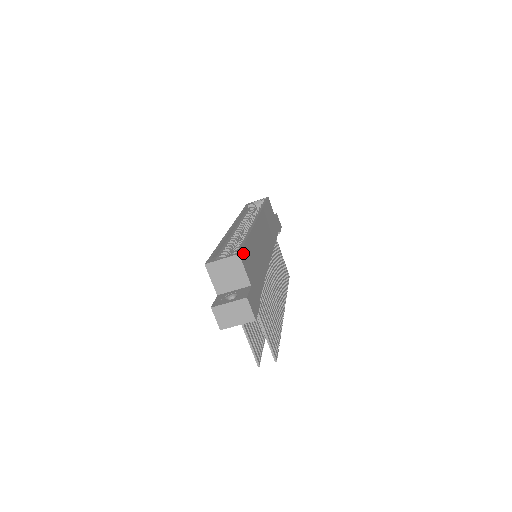
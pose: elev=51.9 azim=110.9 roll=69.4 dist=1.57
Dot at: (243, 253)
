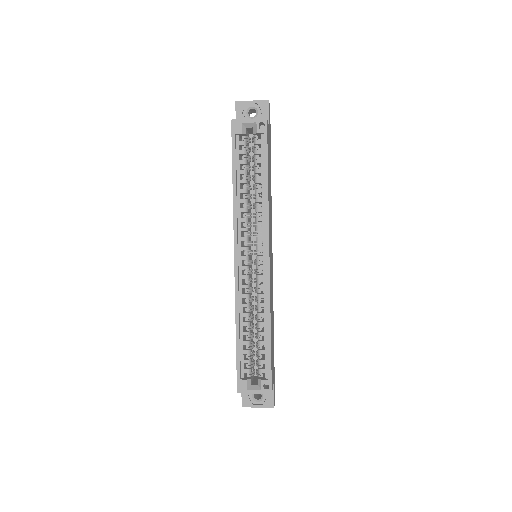
Dot at: occluded
